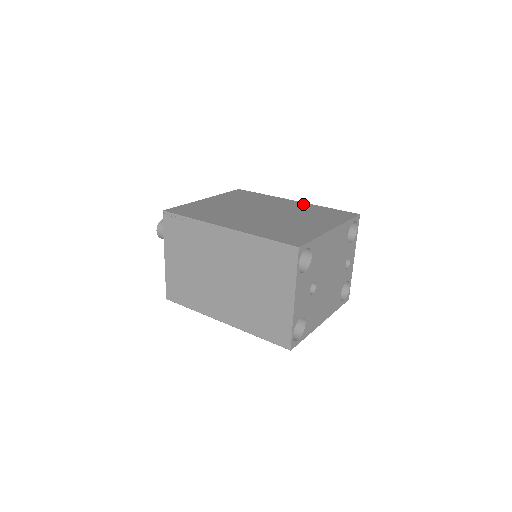
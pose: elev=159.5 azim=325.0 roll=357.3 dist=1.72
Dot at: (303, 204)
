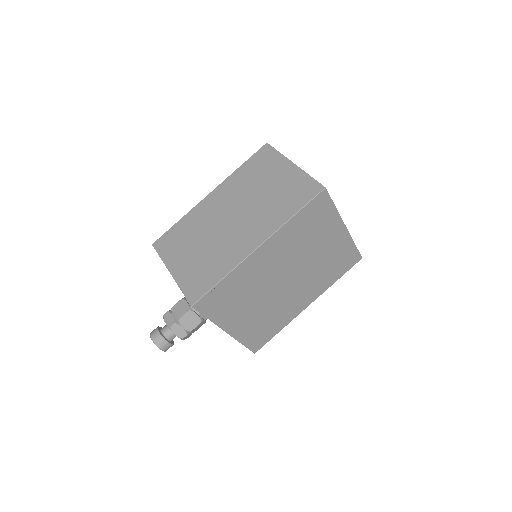
Dot at: occluded
